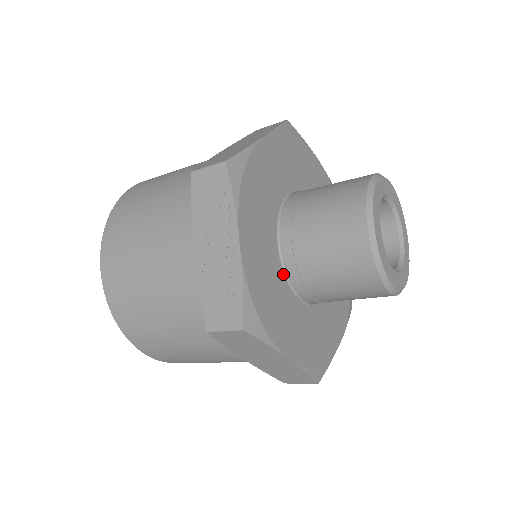
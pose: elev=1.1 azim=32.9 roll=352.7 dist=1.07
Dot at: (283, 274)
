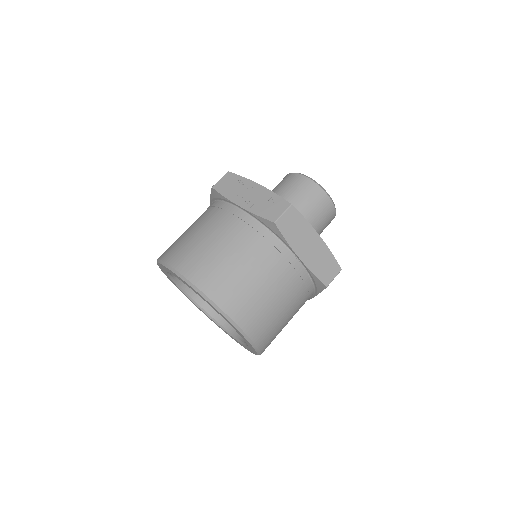
Dot at: occluded
